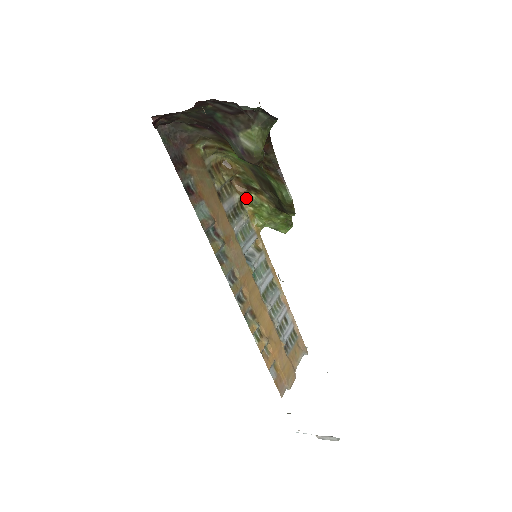
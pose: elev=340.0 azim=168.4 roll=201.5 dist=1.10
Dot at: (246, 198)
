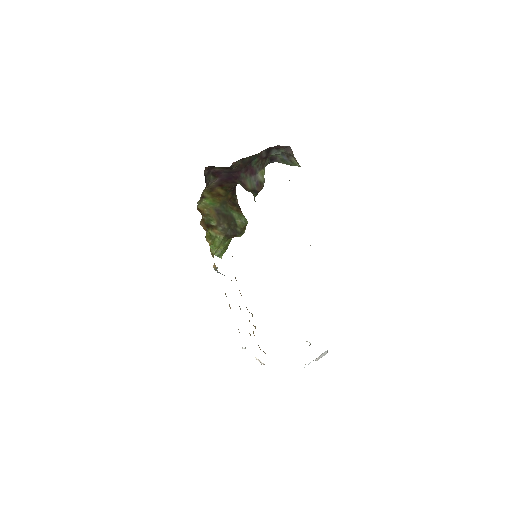
Dot at: (207, 234)
